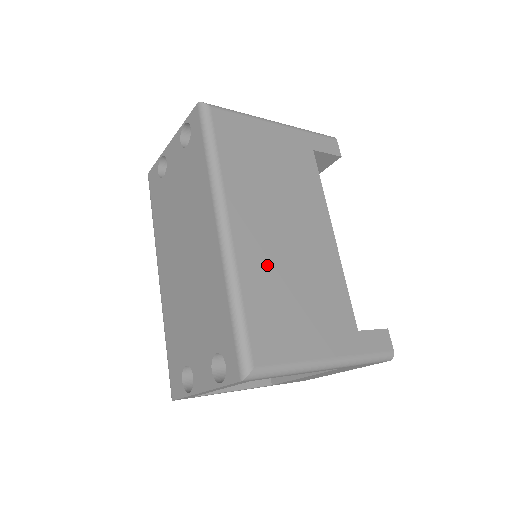
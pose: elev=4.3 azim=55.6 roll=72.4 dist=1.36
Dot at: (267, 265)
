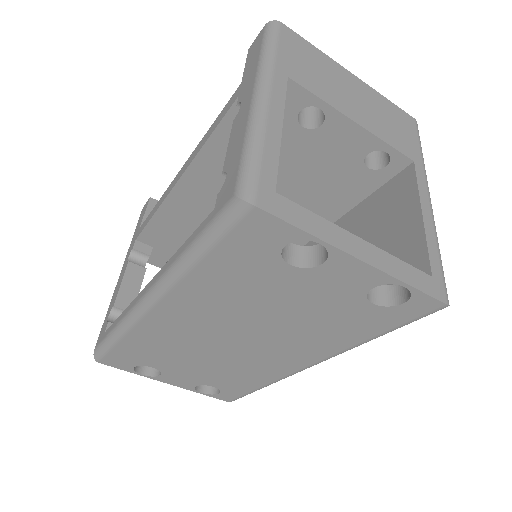
Dot at: occluded
